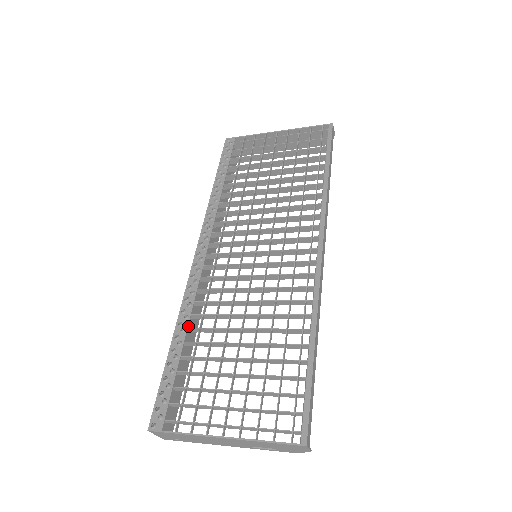
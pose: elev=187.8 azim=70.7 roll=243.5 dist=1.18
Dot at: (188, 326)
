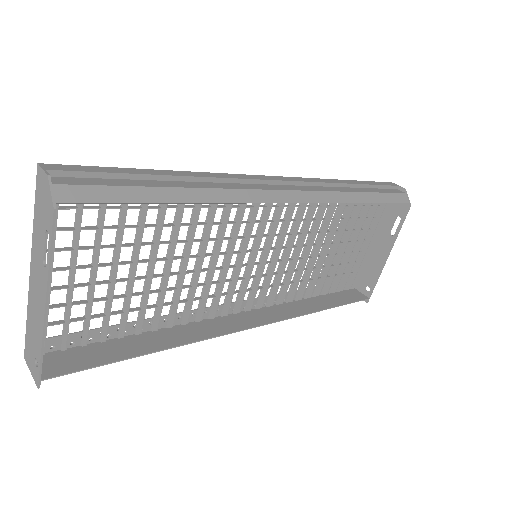
Dot at: (168, 332)
